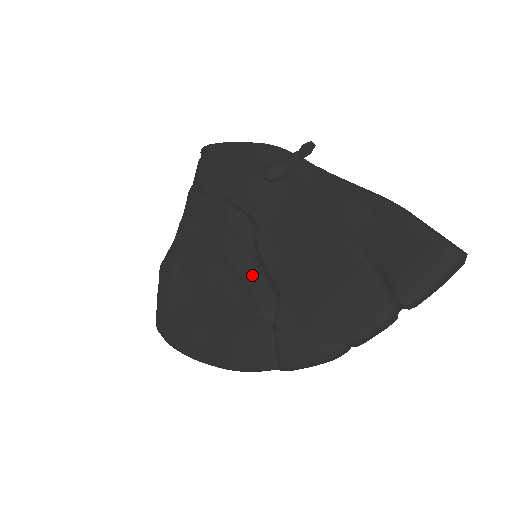
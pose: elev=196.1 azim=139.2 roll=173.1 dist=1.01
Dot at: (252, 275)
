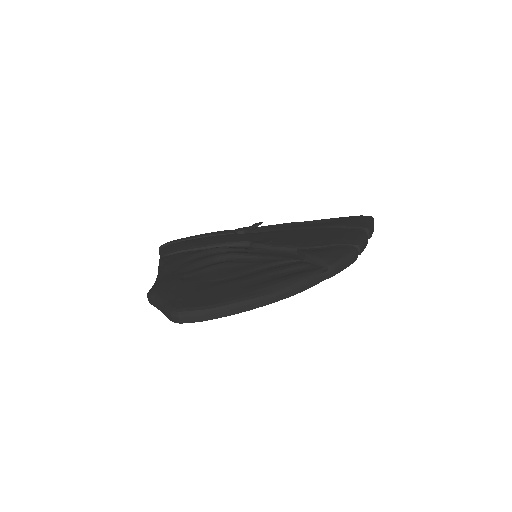
Dot at: (266, 253)
